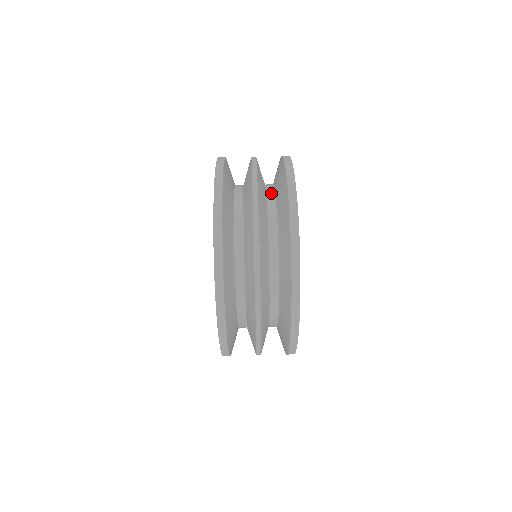
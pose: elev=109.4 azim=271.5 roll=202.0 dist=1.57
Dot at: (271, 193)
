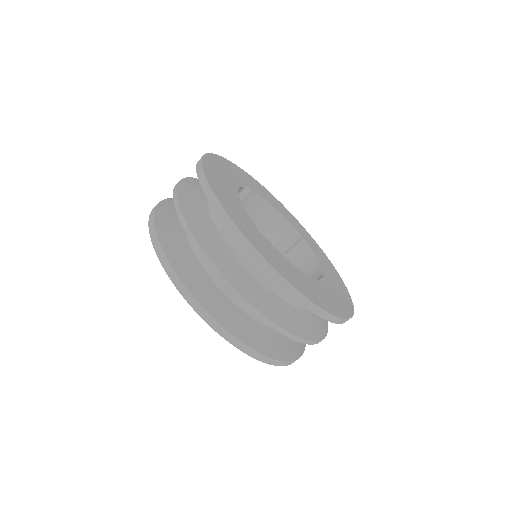
Dot at: (226, 233)
